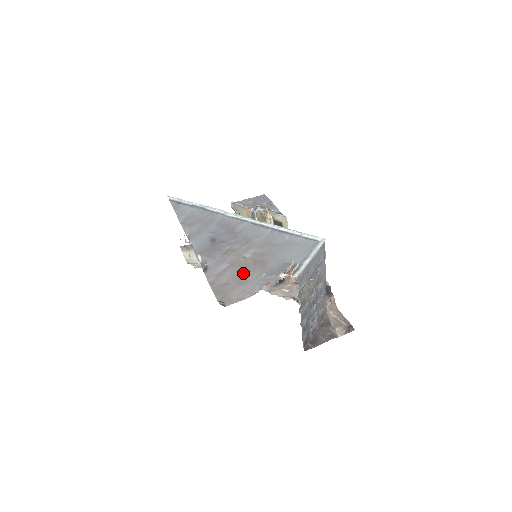
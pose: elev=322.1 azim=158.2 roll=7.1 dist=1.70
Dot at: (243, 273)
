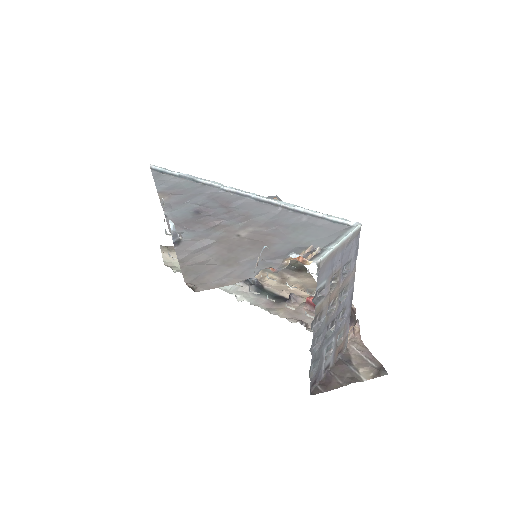
Dot at: (233, 253)
